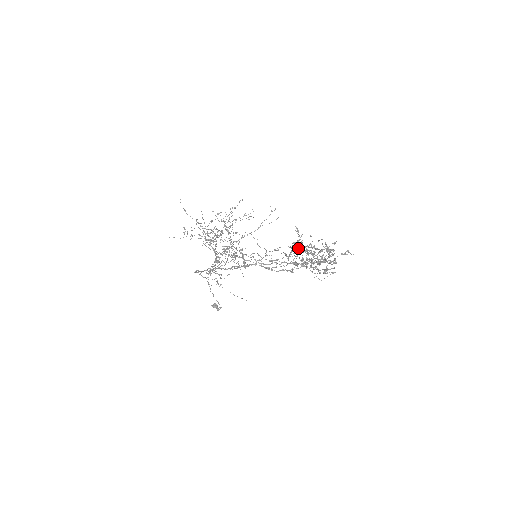
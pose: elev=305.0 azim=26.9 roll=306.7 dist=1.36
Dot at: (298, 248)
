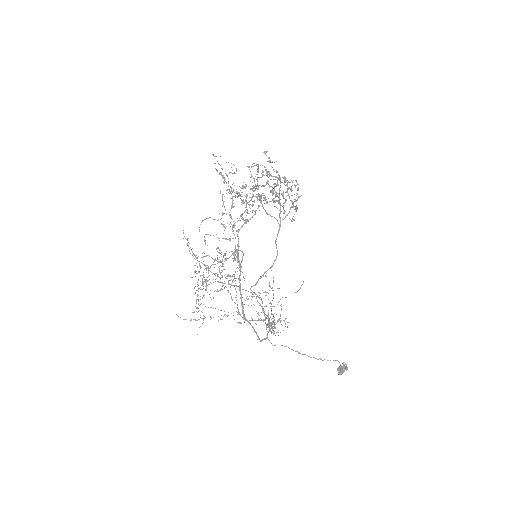
Dot at: occluded
